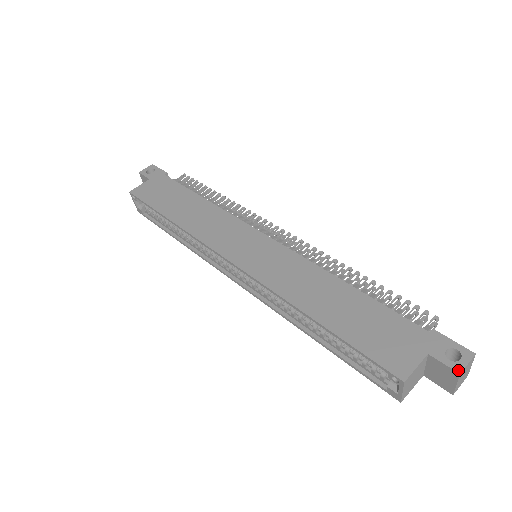
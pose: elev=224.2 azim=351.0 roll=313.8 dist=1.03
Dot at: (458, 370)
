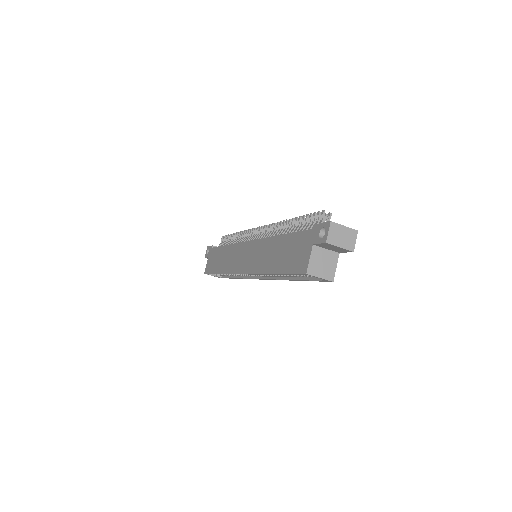
Dot at: (325, 241)
